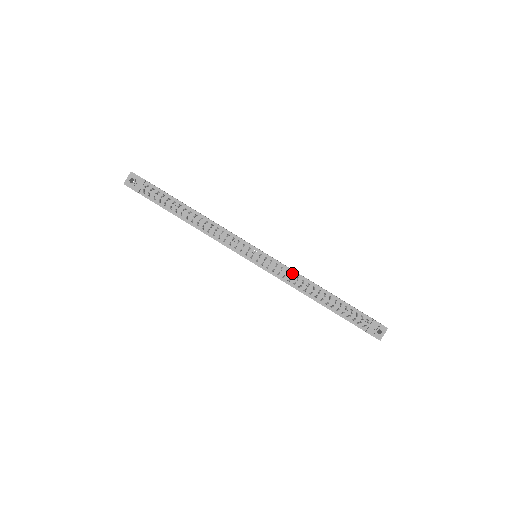
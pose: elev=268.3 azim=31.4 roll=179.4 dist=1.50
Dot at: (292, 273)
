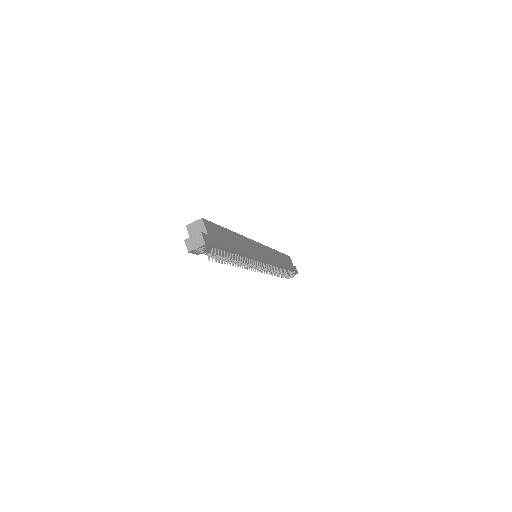
Dot at: (273, 266)
